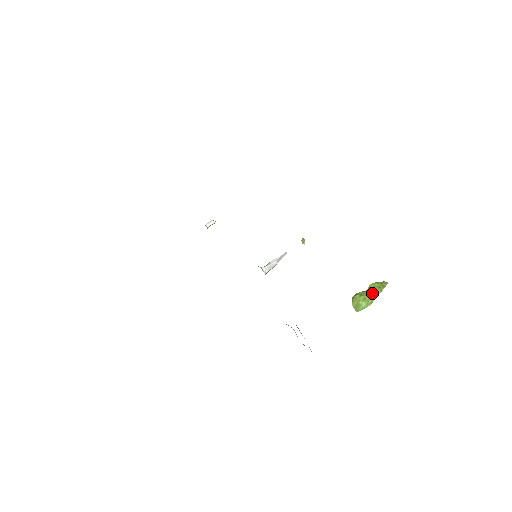
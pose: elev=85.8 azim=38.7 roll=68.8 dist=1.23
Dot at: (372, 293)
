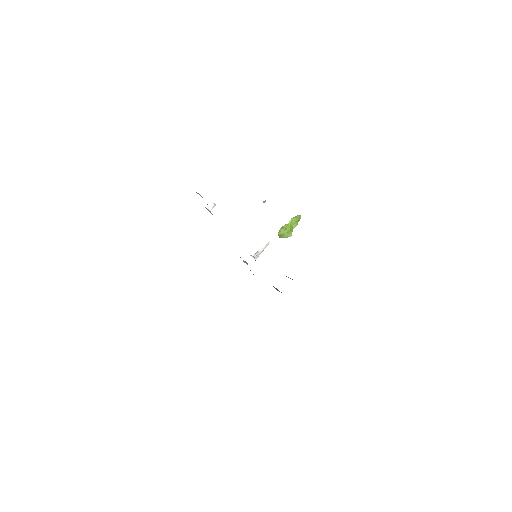
Dot at: (292, 227)
